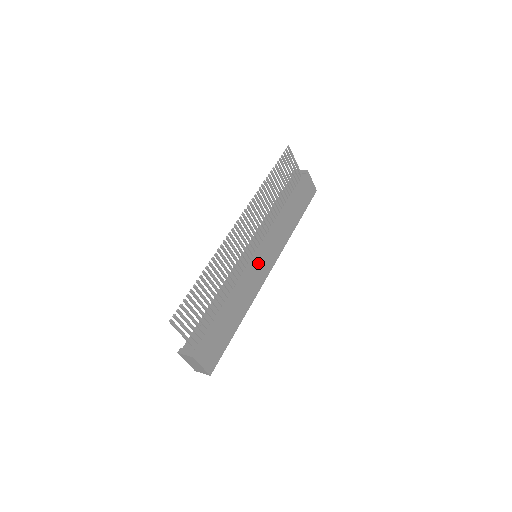
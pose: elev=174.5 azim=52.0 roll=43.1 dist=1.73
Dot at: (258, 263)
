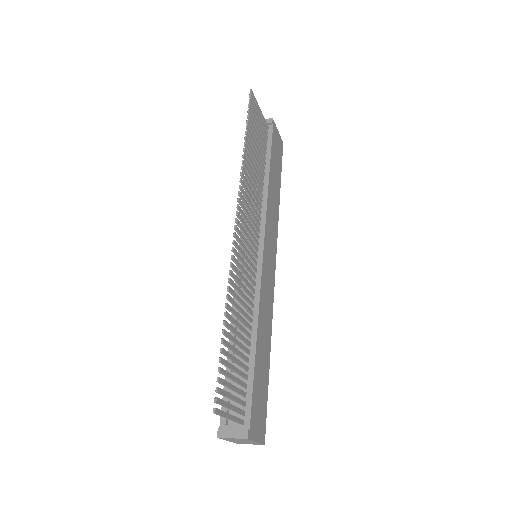
Dot at: (265, 266)
